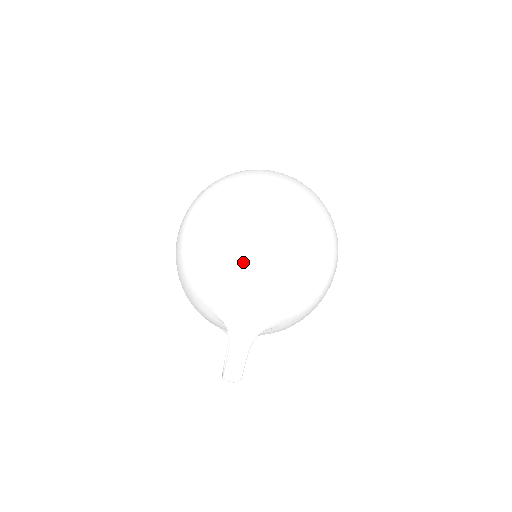
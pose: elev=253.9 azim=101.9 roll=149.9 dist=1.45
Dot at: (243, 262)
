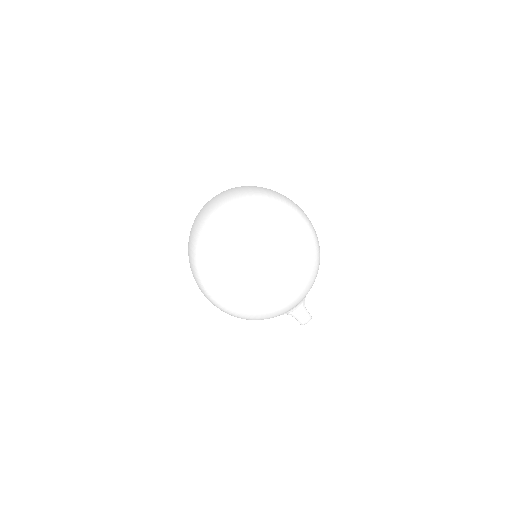
Dot at: (272, 298)
